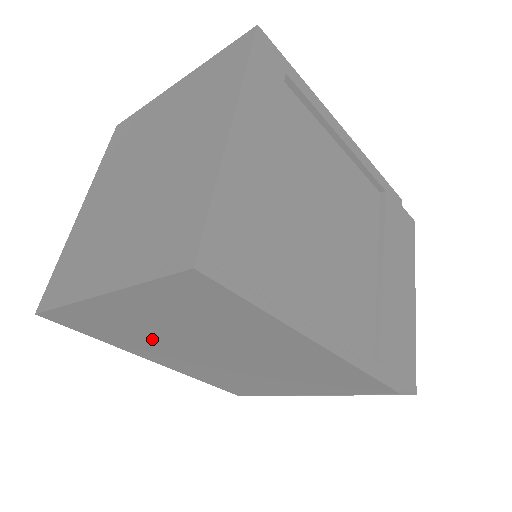
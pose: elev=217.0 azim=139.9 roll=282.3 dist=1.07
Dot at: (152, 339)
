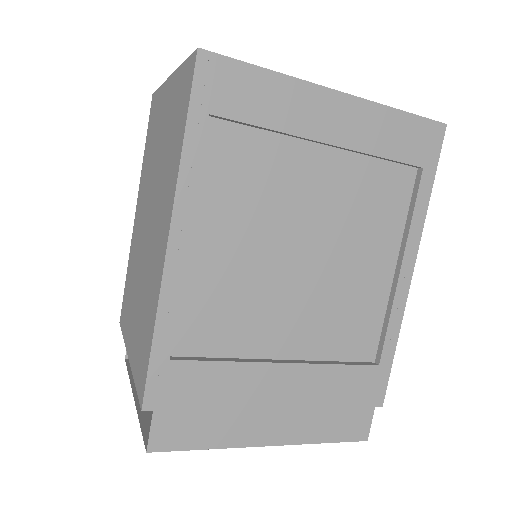
Dot at: (151, 165)
